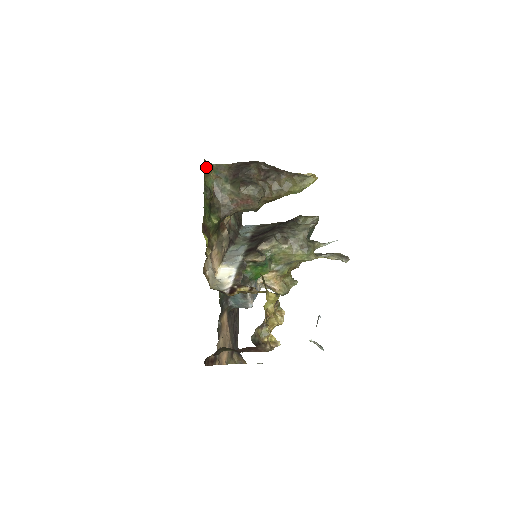
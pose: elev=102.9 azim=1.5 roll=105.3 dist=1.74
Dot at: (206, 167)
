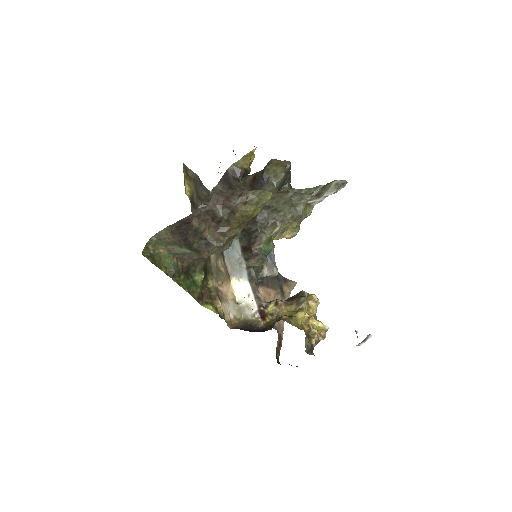
Dot at: (151, 254)
